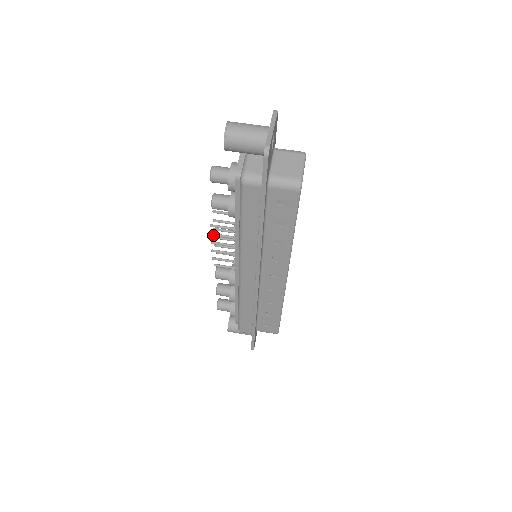
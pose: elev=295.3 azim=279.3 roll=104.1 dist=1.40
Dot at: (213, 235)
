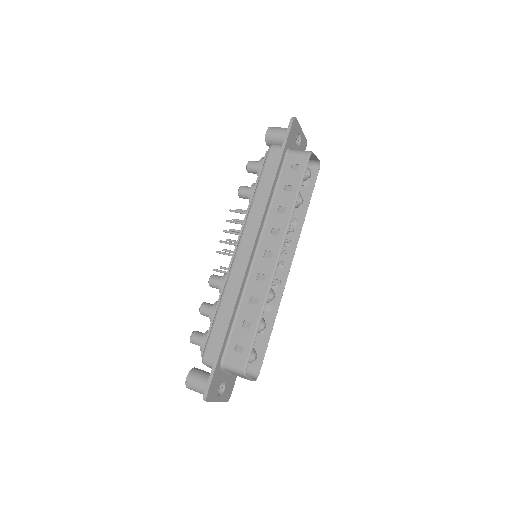
Dot at: (228, 220)
